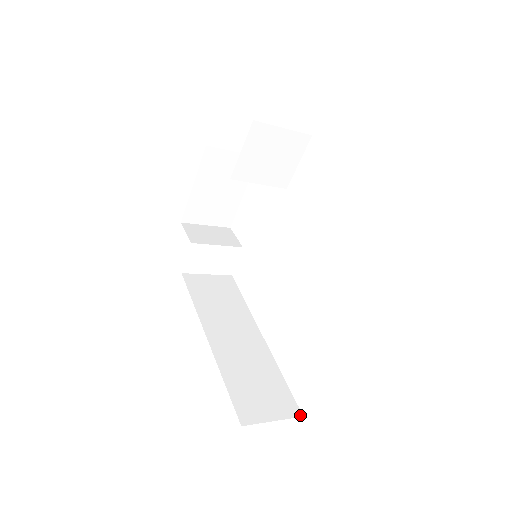
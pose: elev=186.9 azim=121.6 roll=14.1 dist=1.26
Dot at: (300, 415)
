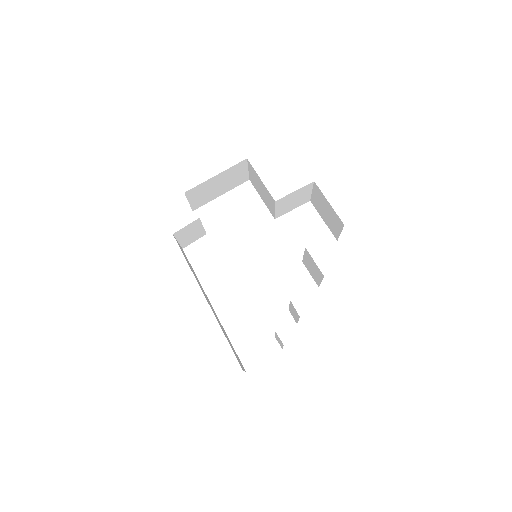
Dot at: (245, 371)
